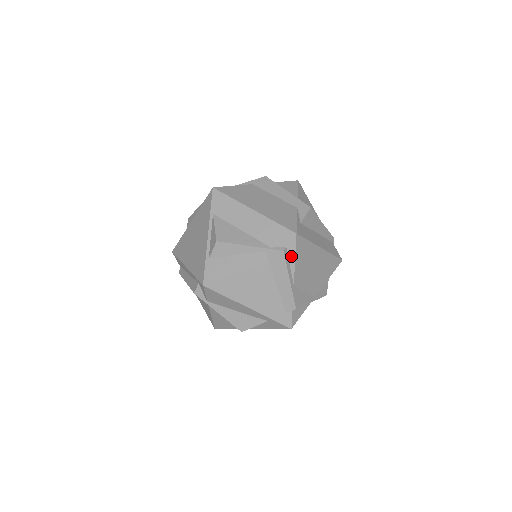
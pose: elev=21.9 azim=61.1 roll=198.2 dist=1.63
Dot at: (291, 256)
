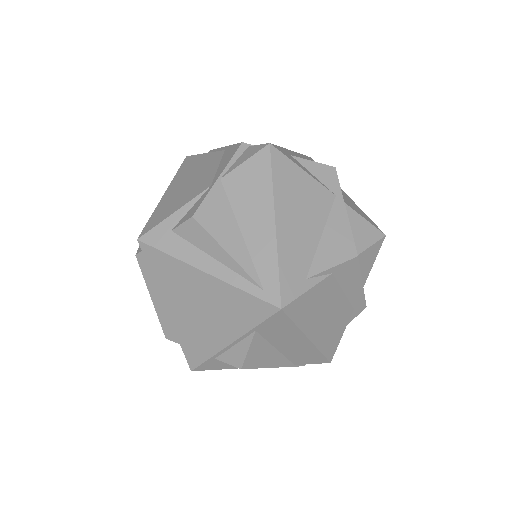
Dot at: occluded
